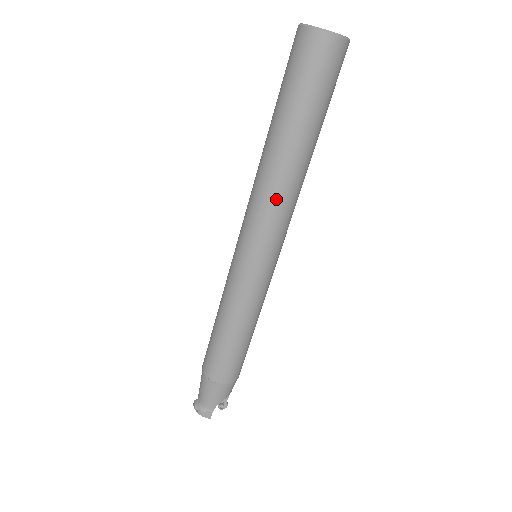
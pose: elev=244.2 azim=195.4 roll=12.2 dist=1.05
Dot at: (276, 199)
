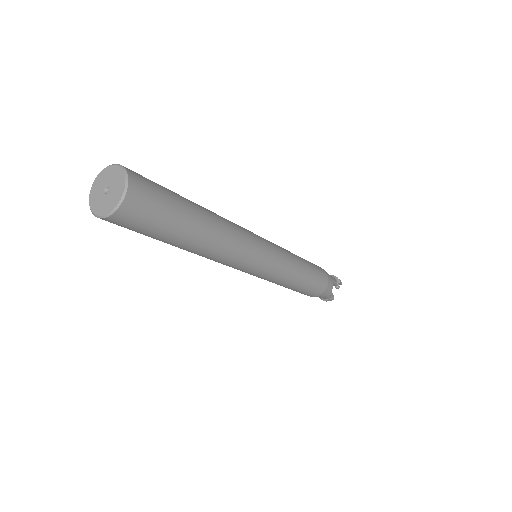
Dot at: (220, 260)
